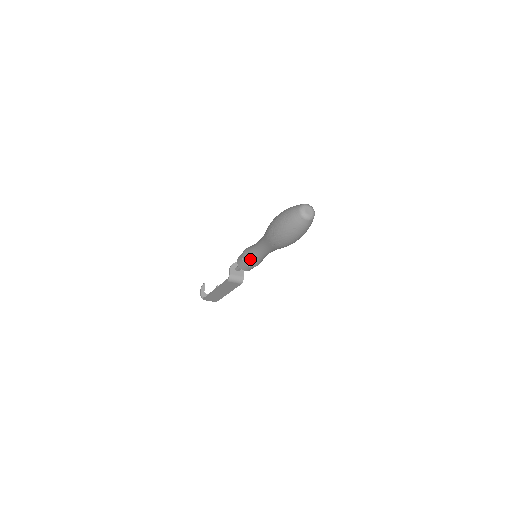
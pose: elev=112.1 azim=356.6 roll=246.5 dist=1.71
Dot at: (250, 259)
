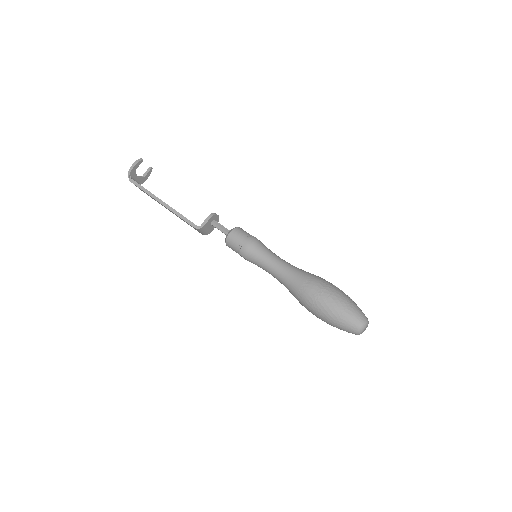
Dot at: (251, 258)
